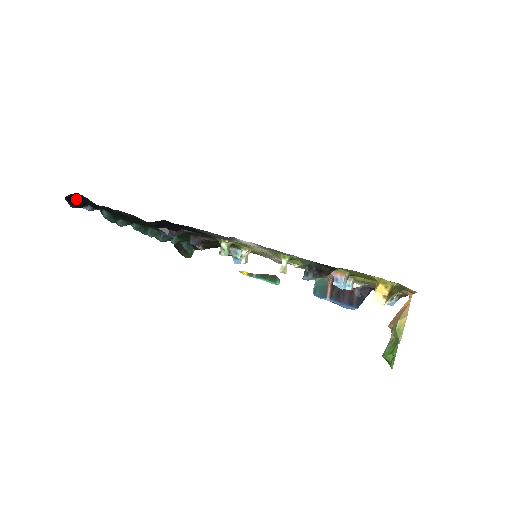
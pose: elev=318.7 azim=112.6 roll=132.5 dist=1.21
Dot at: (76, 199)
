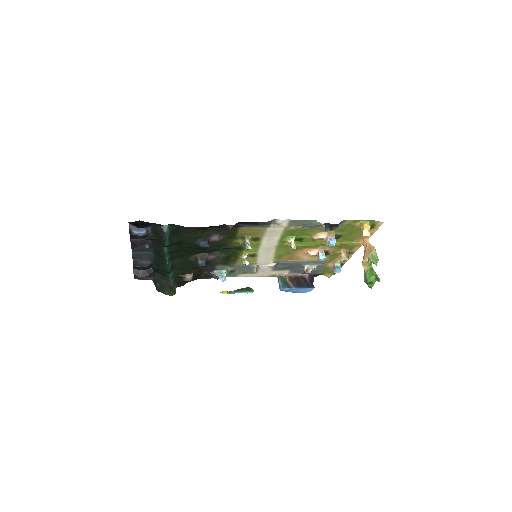
Dot at: (137, 224)
